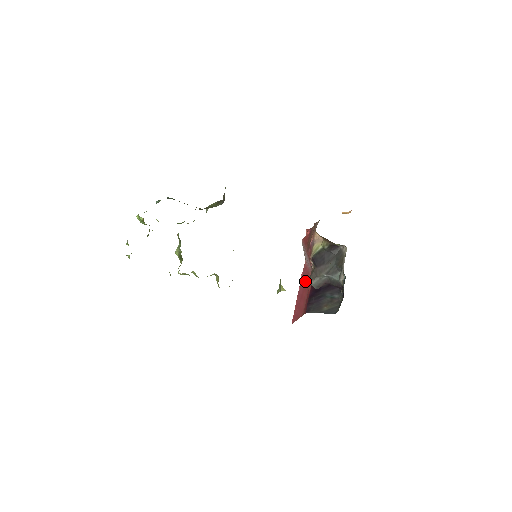
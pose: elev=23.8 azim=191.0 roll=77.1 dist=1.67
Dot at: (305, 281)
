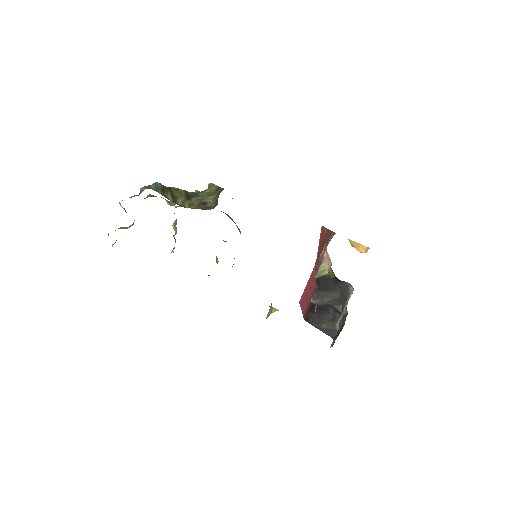
Dot at: occluded
